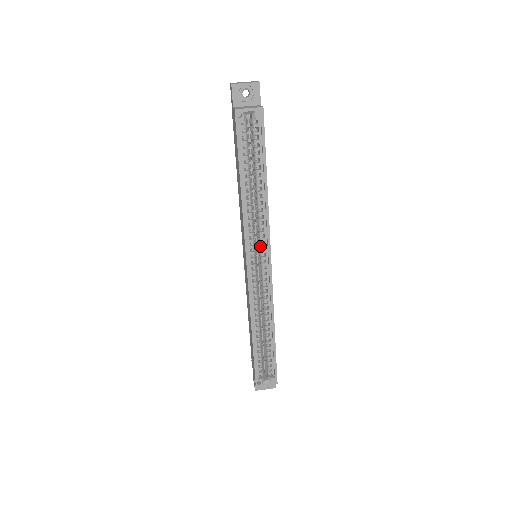
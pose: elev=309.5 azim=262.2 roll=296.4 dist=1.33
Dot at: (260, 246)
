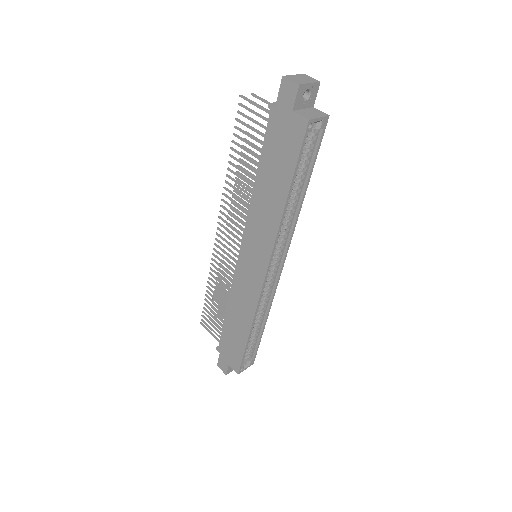
Dot at: (278, 251)
